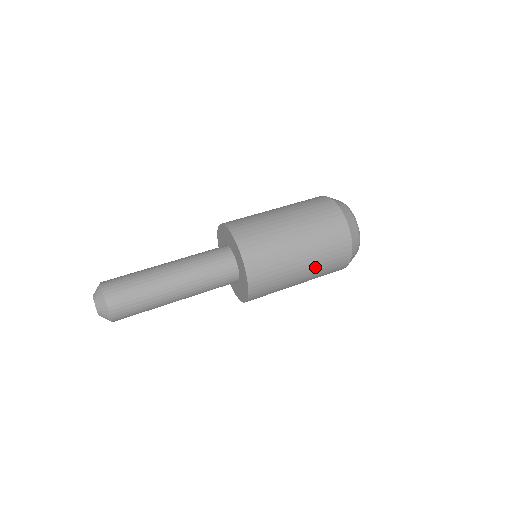
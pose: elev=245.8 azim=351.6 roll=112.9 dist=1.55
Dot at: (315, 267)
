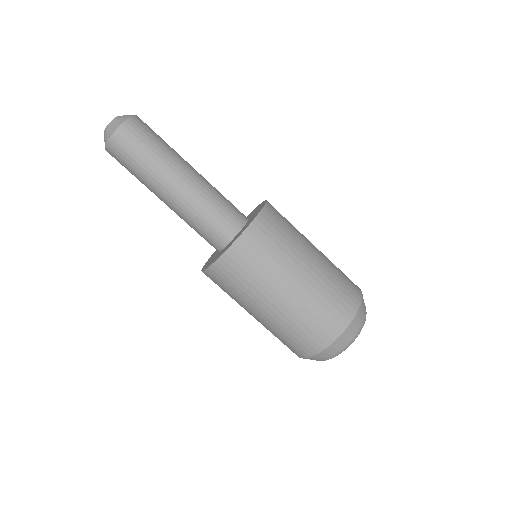
Dot at: (290, 313)
